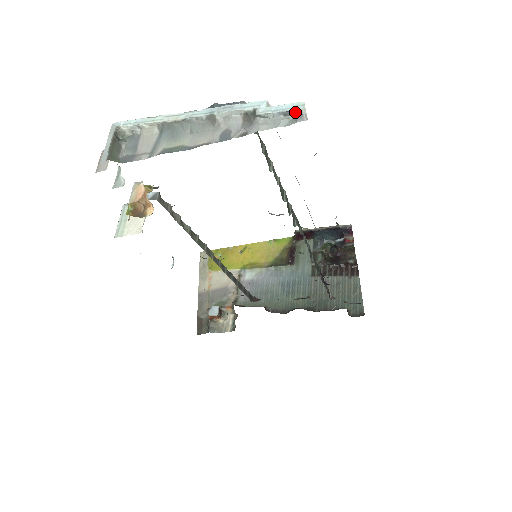
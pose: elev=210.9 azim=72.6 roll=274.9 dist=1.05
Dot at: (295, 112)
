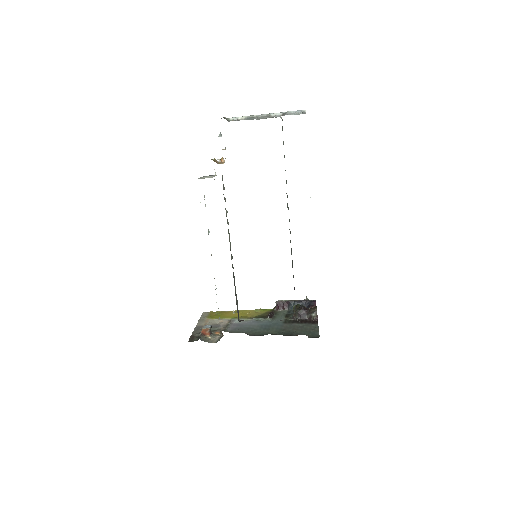
Dot at: (302, 111)
